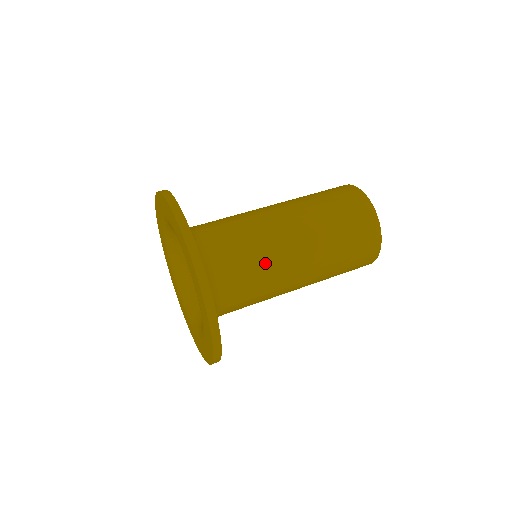
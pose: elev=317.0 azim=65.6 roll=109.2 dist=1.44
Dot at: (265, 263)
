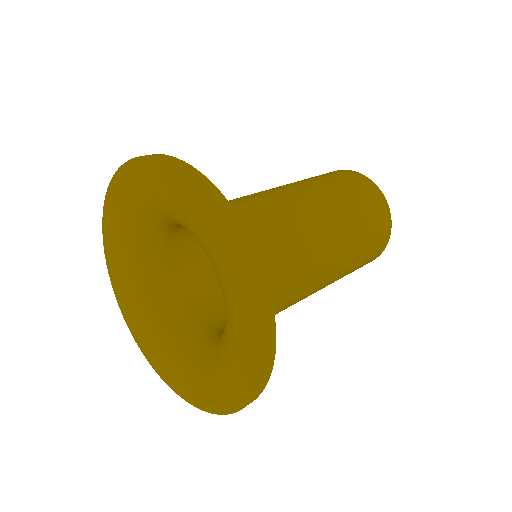
Dot at: (269, 214)
